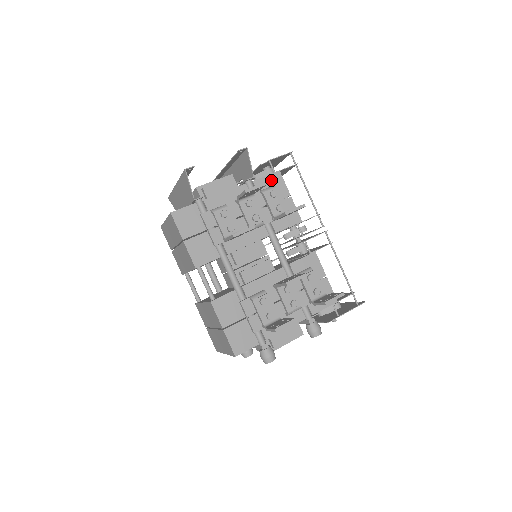
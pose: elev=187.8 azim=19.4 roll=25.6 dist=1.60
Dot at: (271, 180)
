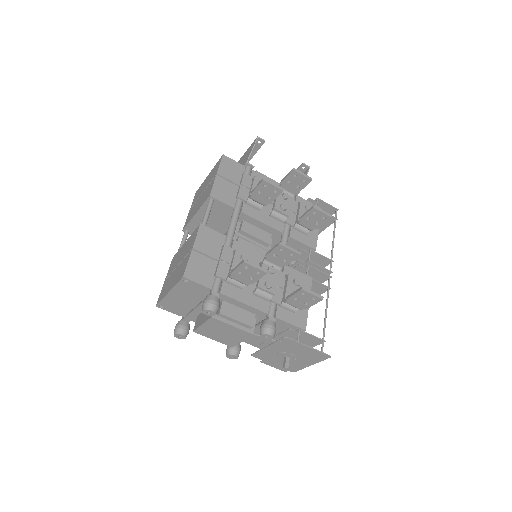
Dot at: occluded
